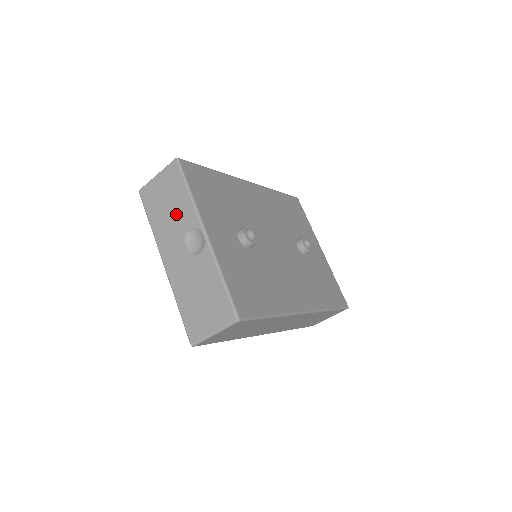
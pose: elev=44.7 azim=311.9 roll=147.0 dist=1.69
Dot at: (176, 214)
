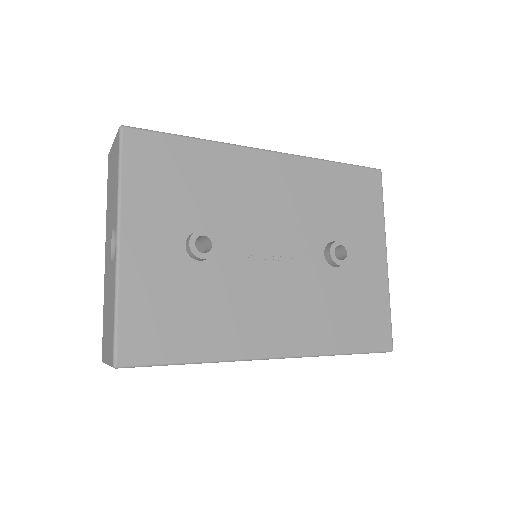
Dot at: (112, 201)
